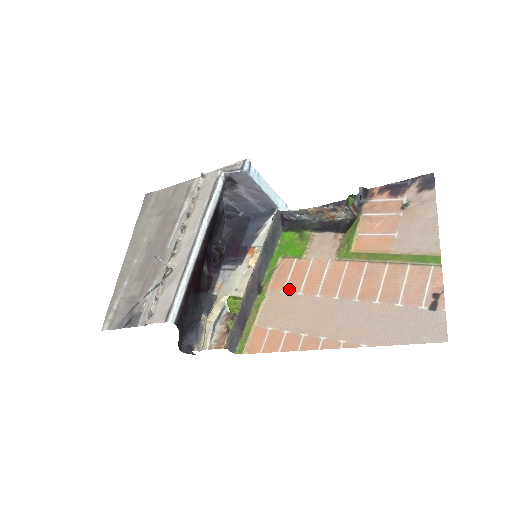
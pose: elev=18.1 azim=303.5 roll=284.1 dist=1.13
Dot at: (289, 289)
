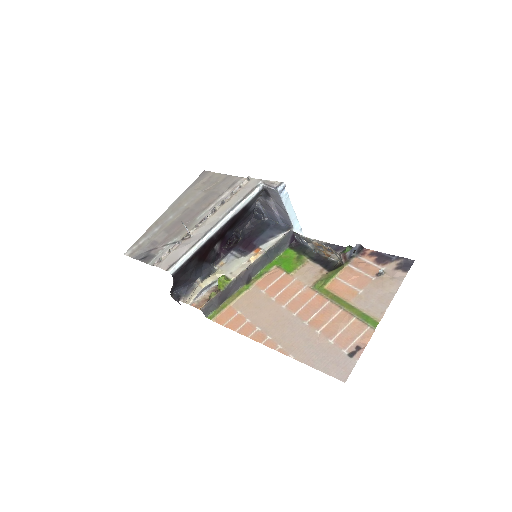
Dot at: (268, 292)
